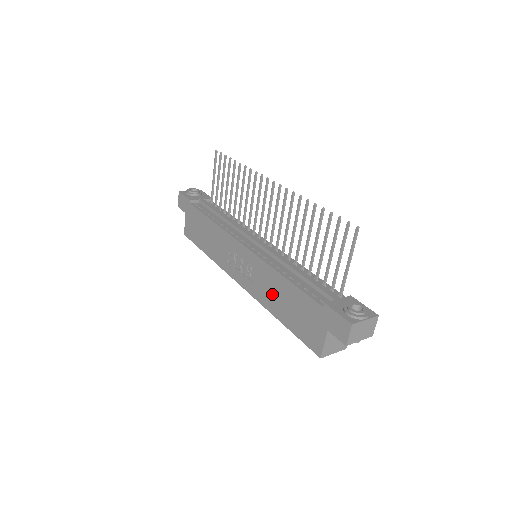
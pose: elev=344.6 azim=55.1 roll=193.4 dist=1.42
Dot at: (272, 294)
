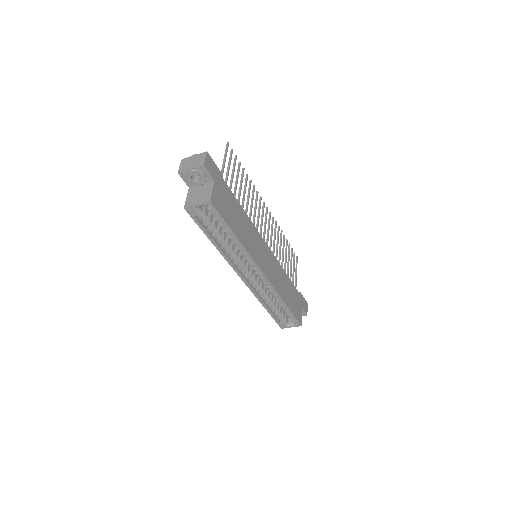
Dot at: occluded
